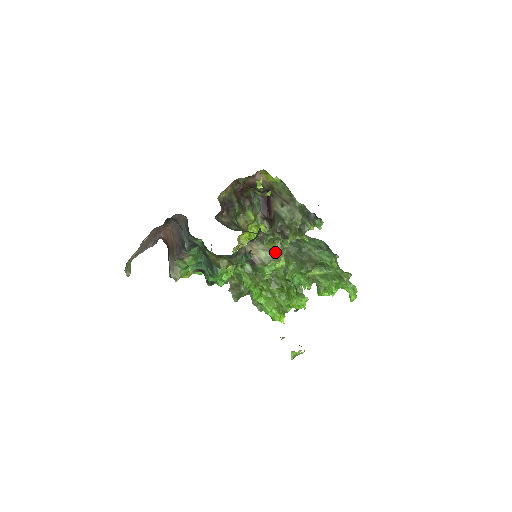
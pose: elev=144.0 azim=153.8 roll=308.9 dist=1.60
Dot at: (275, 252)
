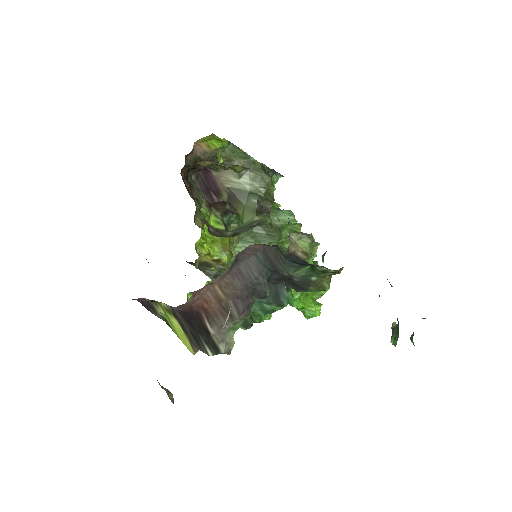
Dot at: (307, 234)
